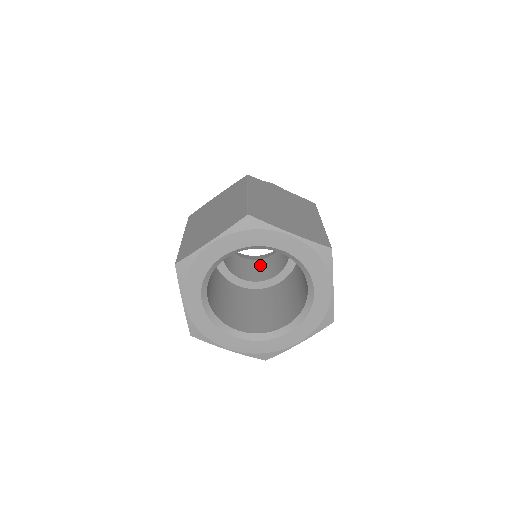
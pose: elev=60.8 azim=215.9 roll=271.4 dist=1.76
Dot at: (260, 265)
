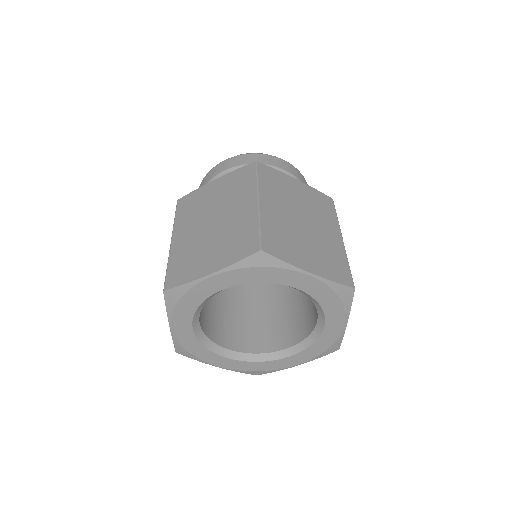
Dot at: occluded
